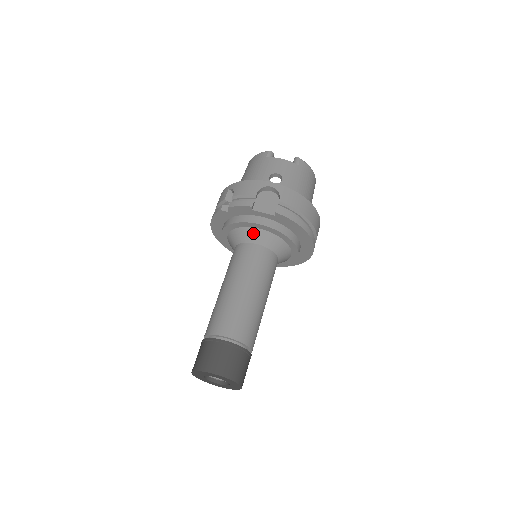
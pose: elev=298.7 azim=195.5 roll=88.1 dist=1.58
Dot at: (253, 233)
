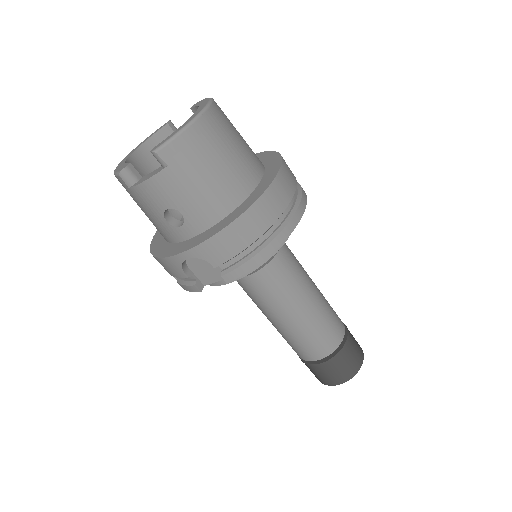
Dot at: occluded
